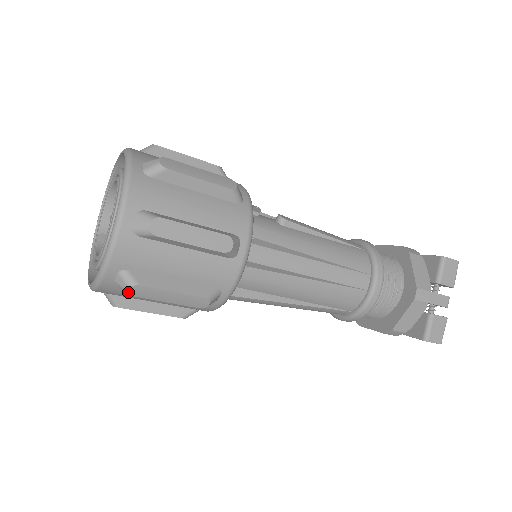
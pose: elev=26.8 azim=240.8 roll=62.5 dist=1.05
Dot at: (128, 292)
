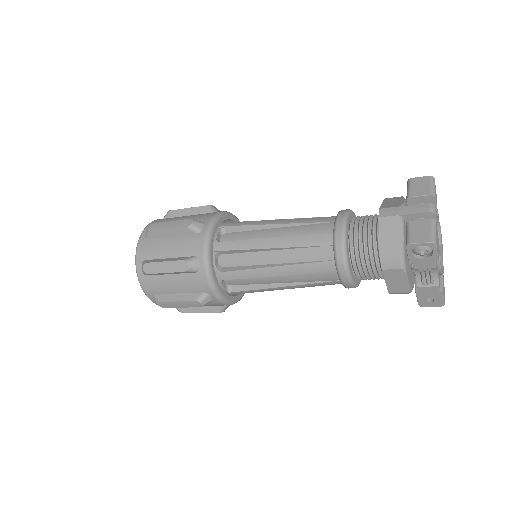
Dot at: (144, 271)
